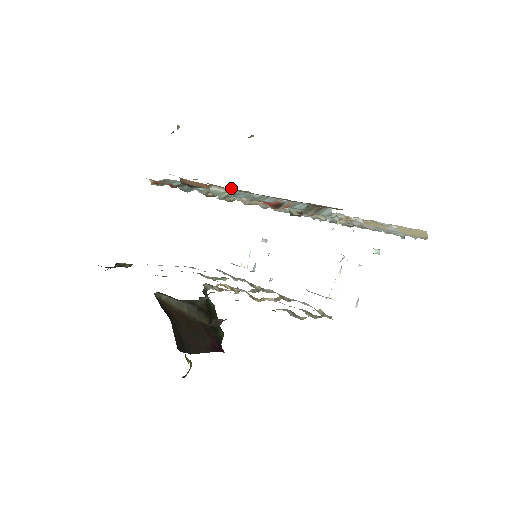
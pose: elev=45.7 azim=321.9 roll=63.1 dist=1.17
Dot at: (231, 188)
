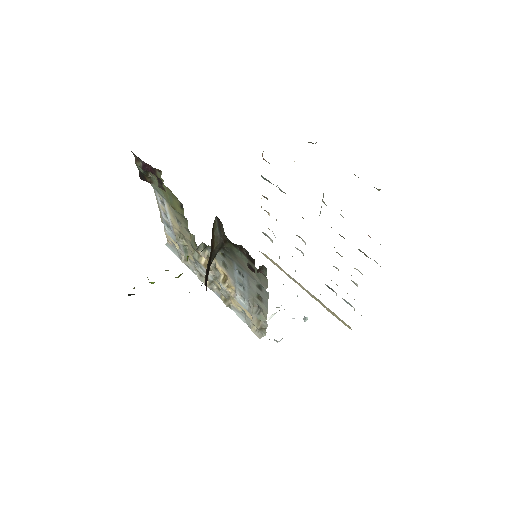
Dot at: occluded
